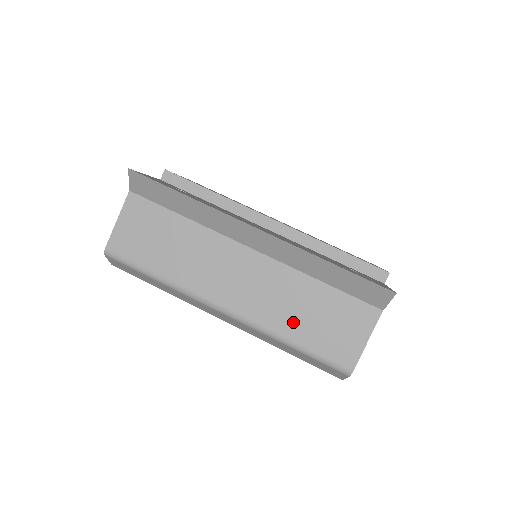
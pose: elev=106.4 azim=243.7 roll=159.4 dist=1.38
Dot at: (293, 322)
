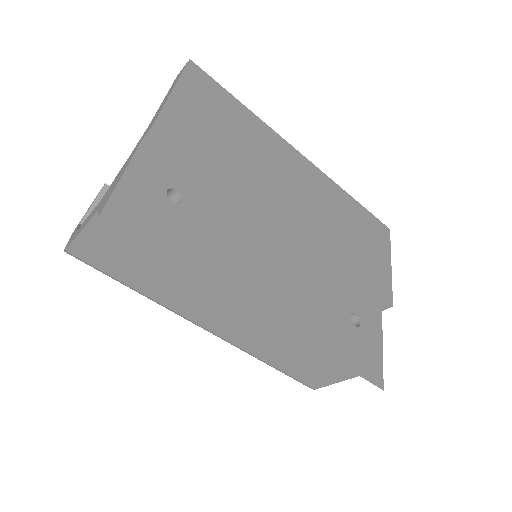
Dot at: (275, 356)
